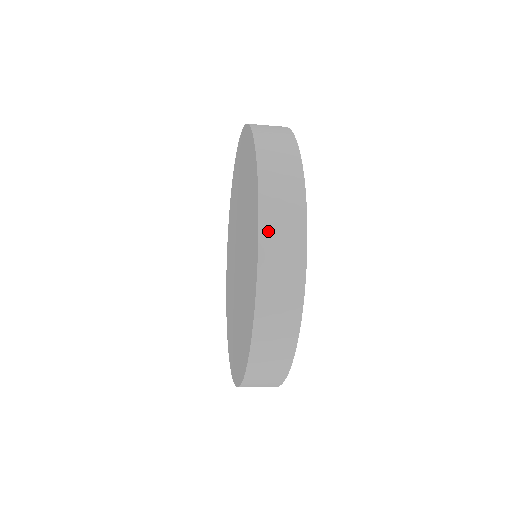
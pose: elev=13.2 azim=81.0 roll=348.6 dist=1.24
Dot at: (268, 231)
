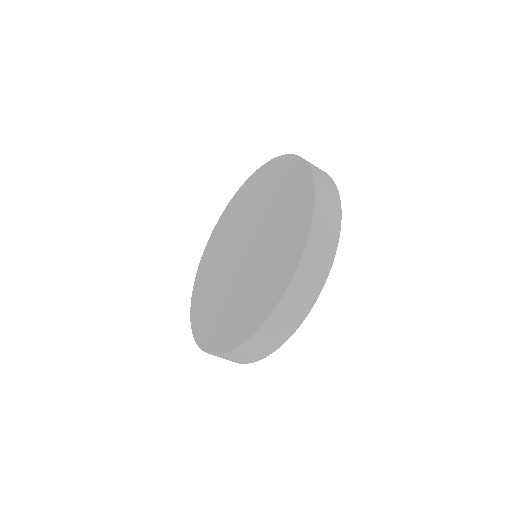
Dot at: (303, 271)
